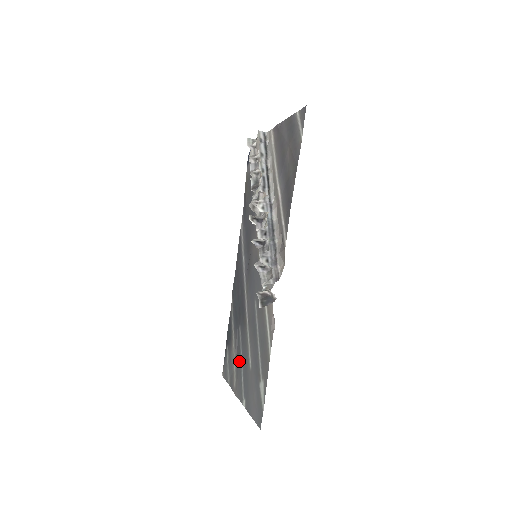
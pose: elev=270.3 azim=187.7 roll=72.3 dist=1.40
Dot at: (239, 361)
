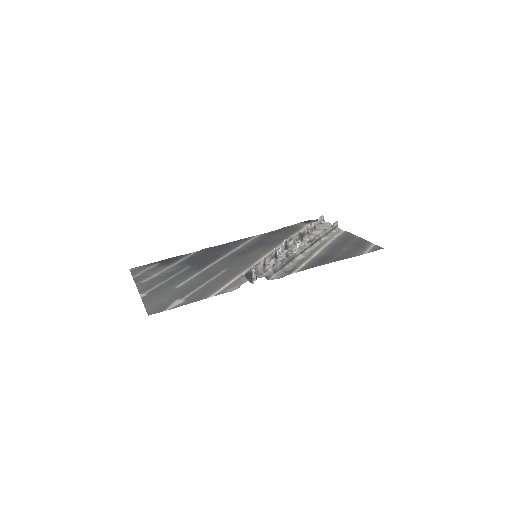
Dot at: (165, 277)
